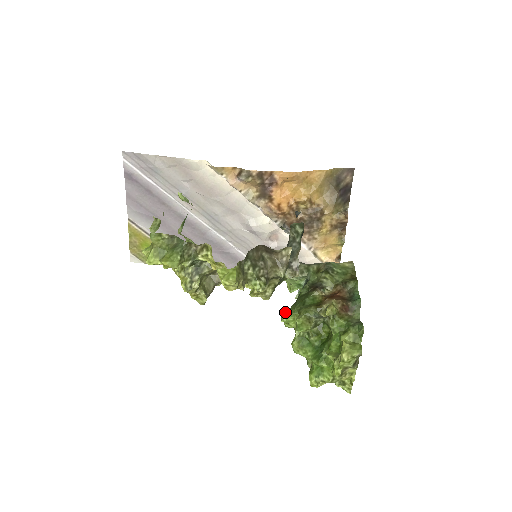
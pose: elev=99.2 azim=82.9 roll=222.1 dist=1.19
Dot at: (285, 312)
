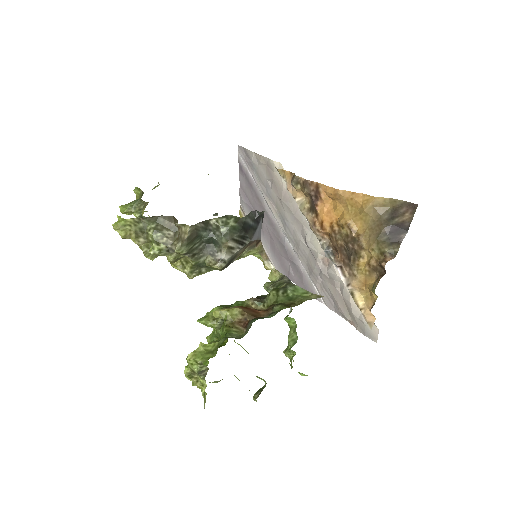
Dot at: (218, 306)
